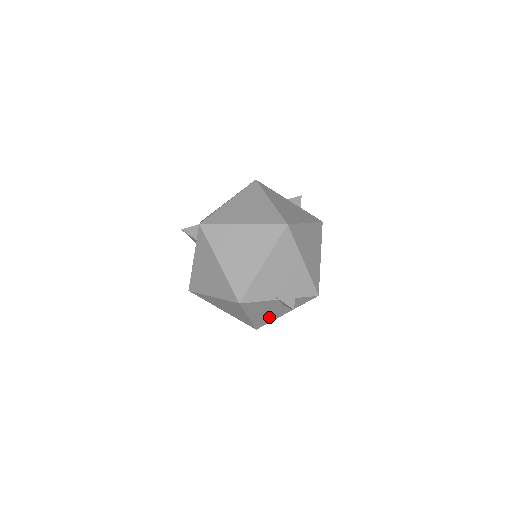
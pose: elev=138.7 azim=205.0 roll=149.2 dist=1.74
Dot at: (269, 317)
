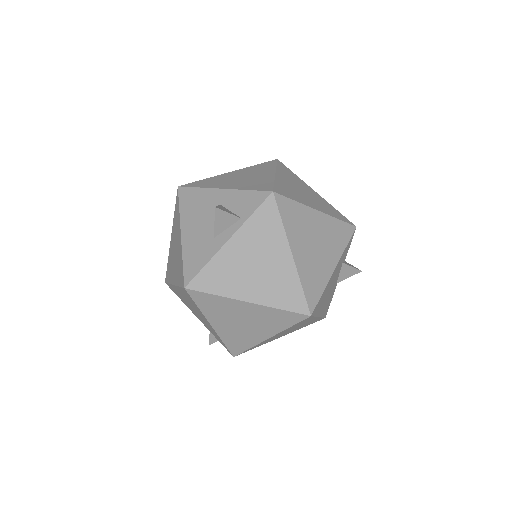
Dot at: occluded
